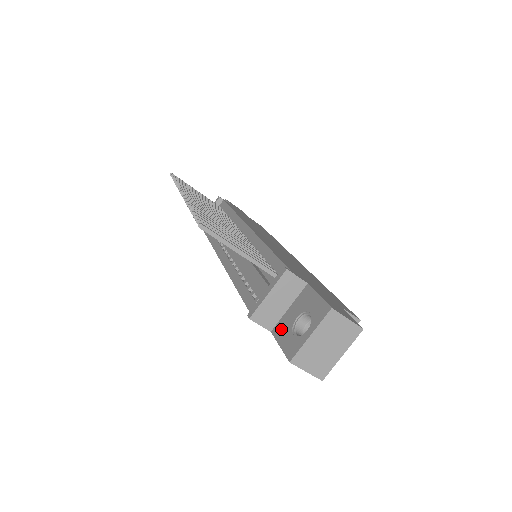
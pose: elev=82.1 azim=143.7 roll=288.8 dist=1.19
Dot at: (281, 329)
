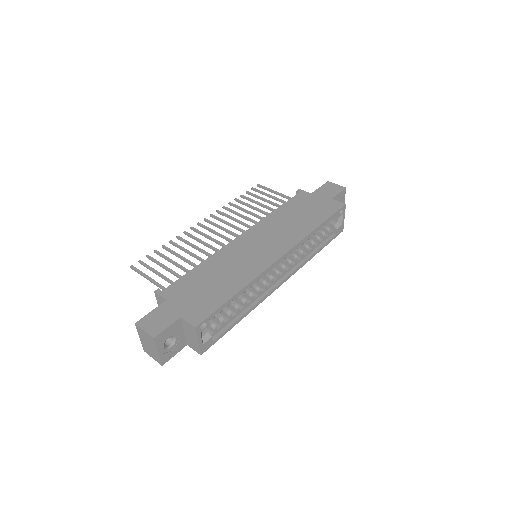
Dot at: occluded
